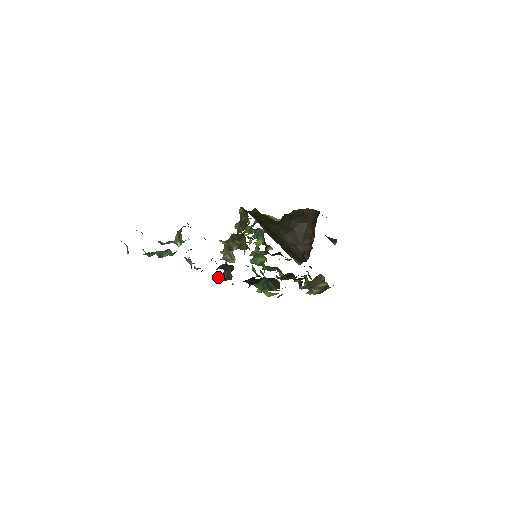
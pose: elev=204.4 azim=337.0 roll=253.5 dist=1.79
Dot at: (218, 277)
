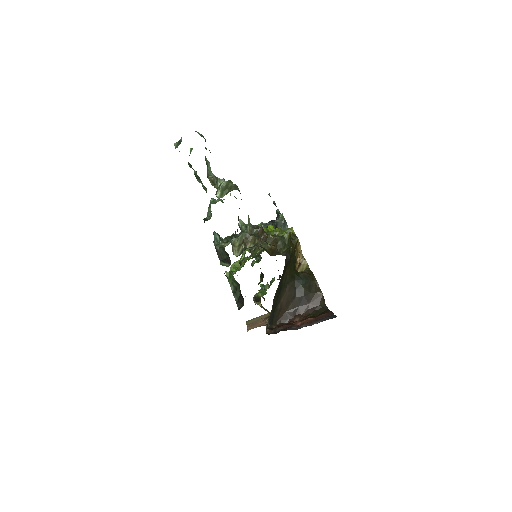
Dot at: (215, 236)
